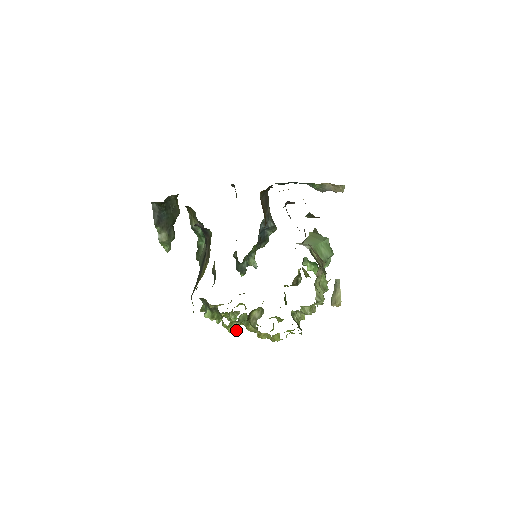
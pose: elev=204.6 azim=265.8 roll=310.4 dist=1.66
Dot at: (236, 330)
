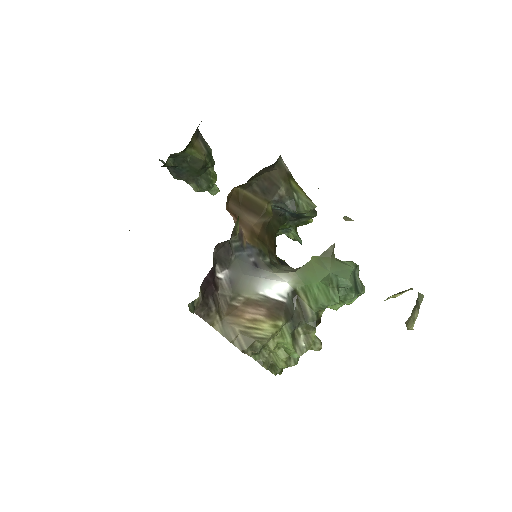
Dot at: occluded
